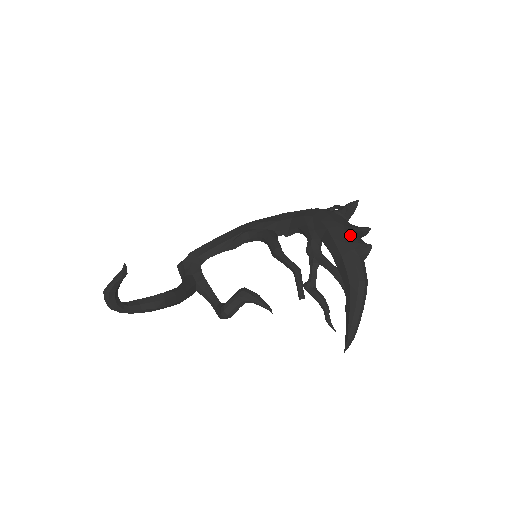
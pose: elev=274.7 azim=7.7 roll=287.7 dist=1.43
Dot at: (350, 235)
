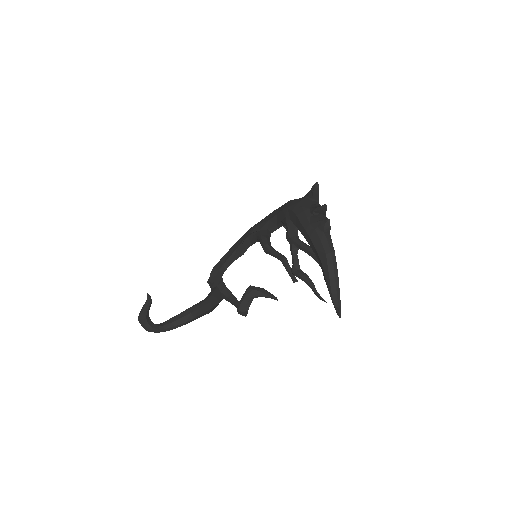
Dot at: (314, 216)
